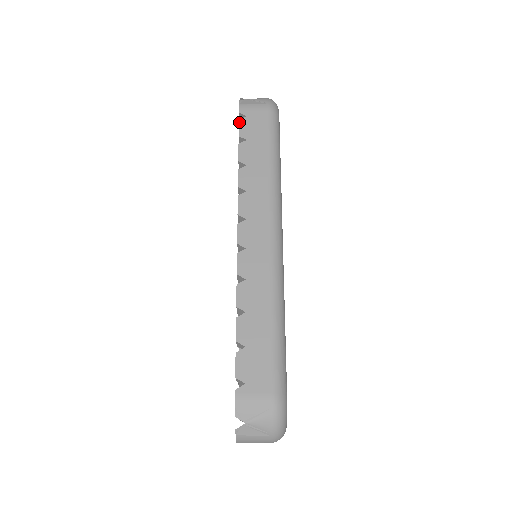
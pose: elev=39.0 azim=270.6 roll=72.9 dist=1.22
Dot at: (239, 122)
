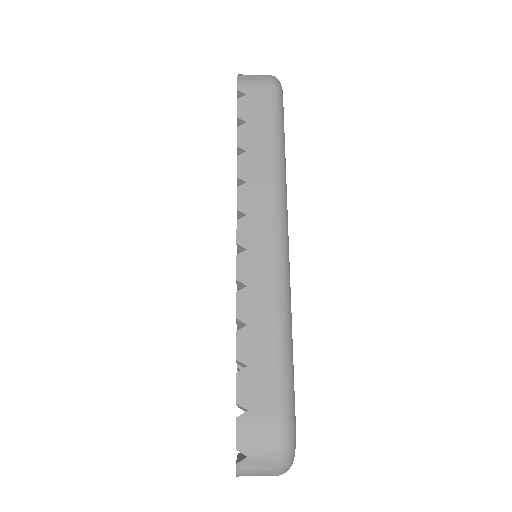
Dot at: (237, 101)
